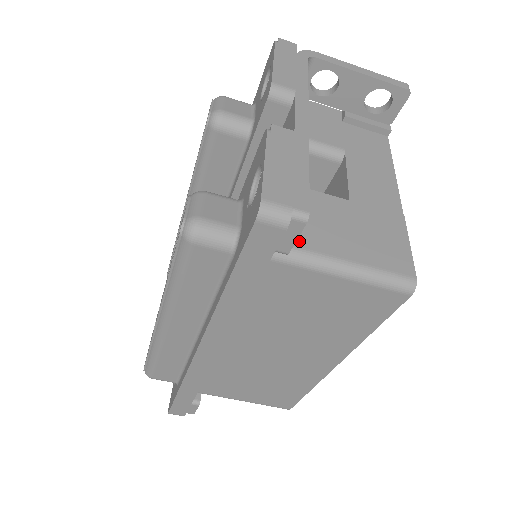
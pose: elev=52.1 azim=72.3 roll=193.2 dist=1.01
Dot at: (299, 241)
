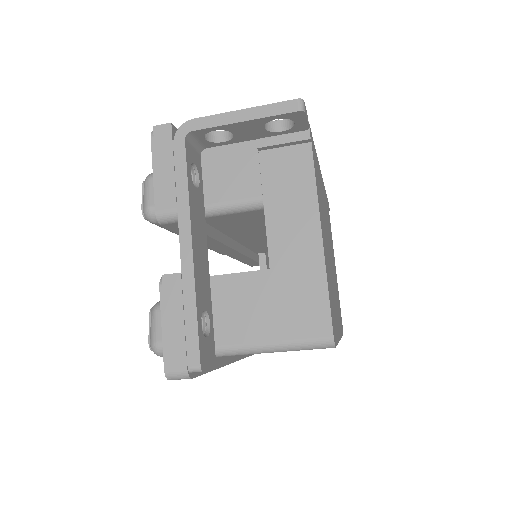
Dot at: (228, 339)
